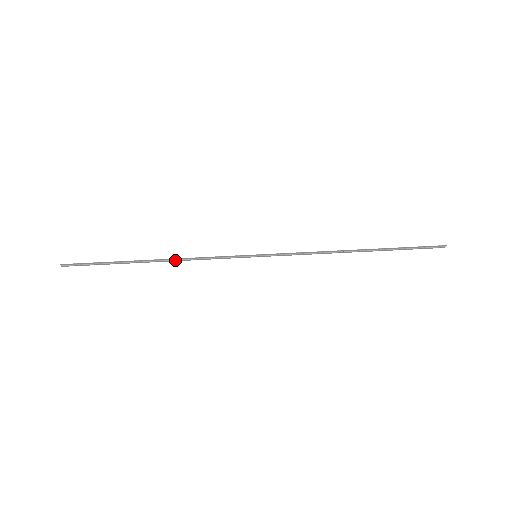
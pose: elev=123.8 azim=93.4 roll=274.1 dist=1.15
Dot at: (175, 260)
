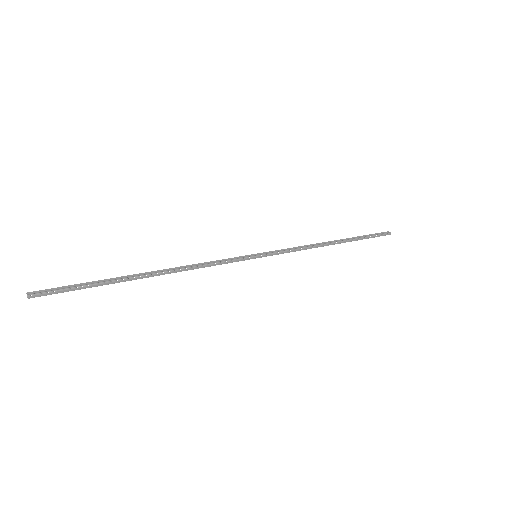
Dot at: (176, 269)
